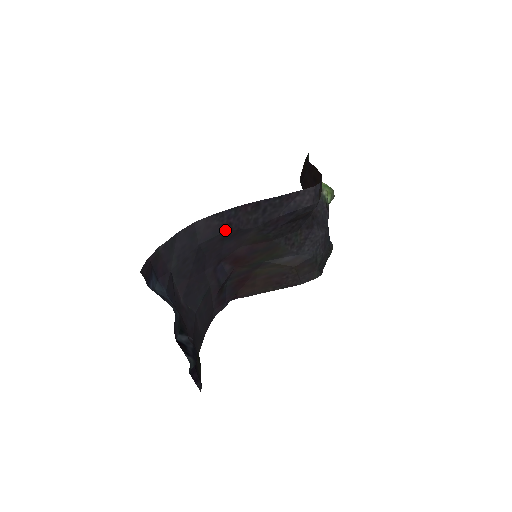
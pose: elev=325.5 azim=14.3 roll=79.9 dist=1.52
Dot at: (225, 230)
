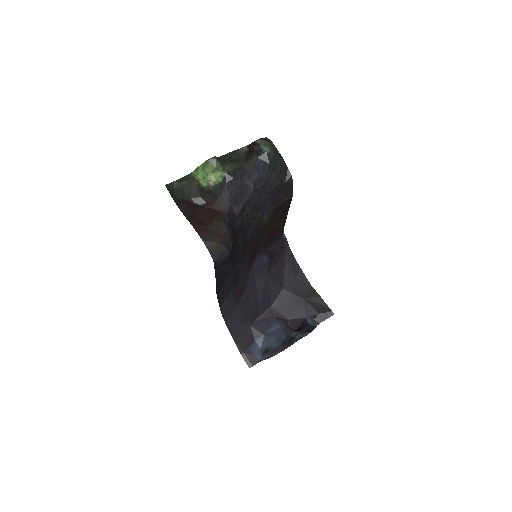
Dot at: (231, 290)
